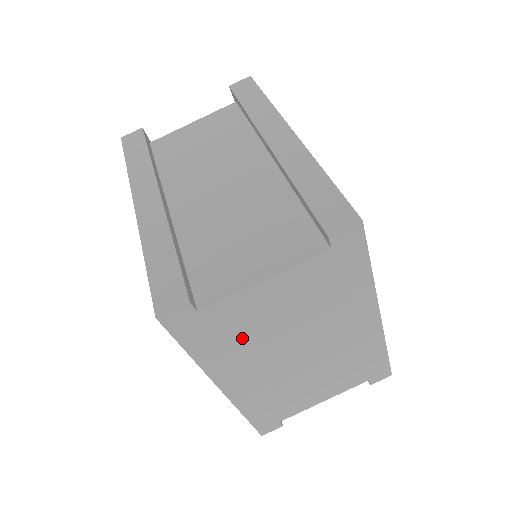
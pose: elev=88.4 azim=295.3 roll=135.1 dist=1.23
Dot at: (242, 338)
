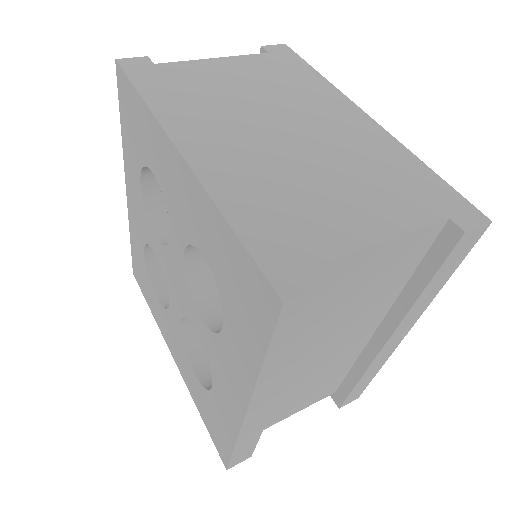
Dot at: (201, 96)
